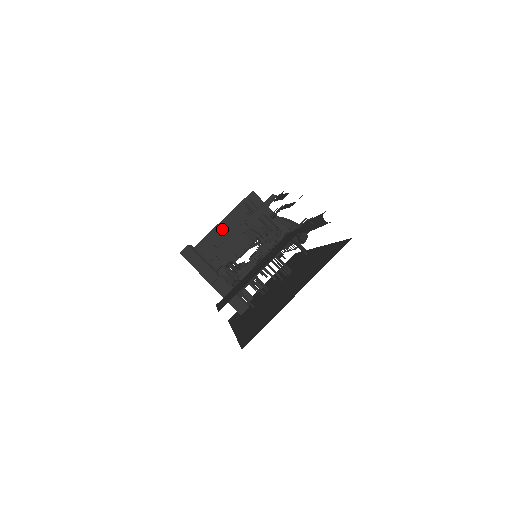
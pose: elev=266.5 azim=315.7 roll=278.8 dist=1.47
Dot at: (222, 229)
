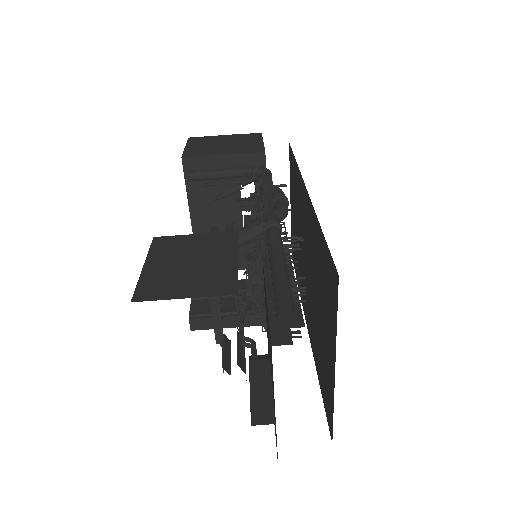
Dot at: (199, 221)
